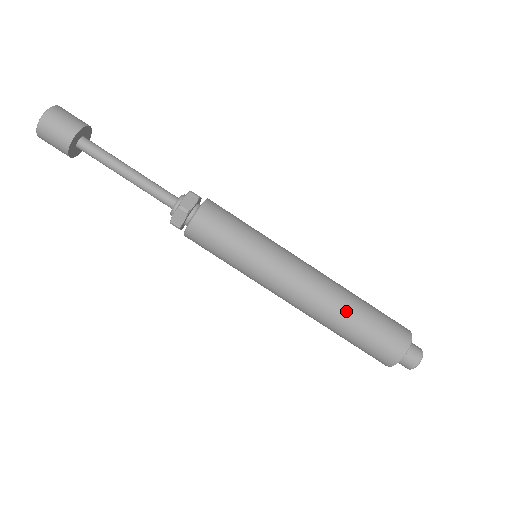
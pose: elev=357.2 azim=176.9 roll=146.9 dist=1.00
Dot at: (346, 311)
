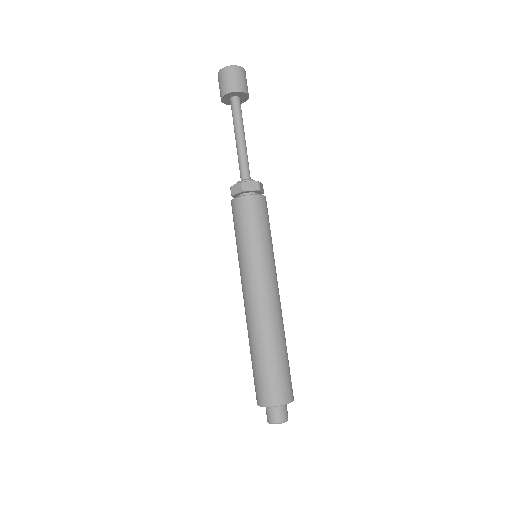
Dot at: (266, 341)
